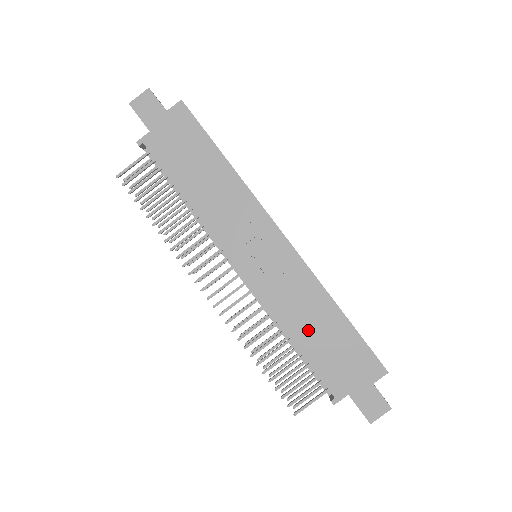
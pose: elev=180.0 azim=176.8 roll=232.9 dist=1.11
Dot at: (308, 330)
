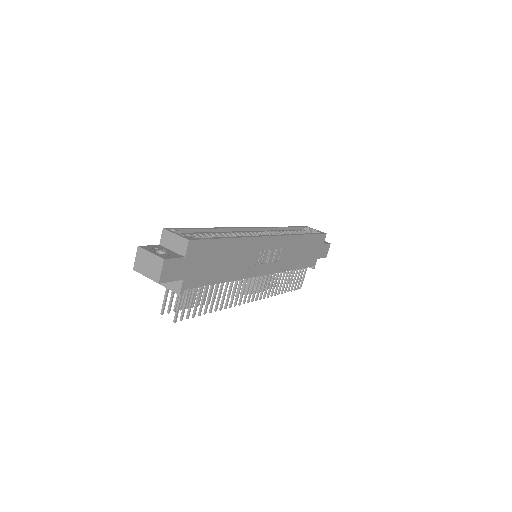
Dot at: (298, 258)
